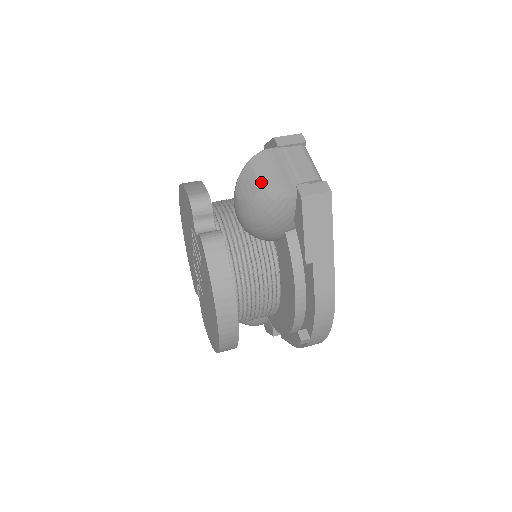
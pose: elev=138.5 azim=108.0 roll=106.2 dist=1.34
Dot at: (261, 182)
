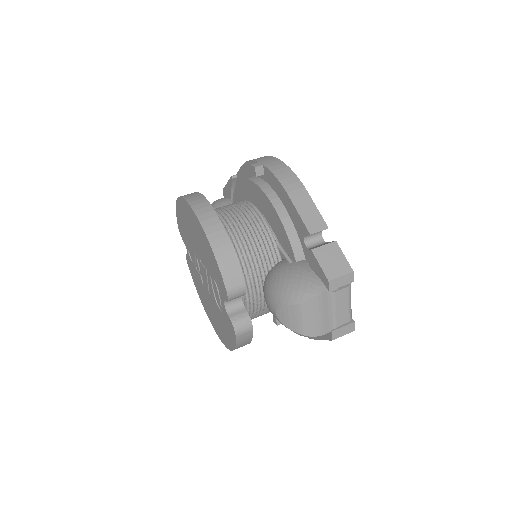
Dot at: (305, 327)
